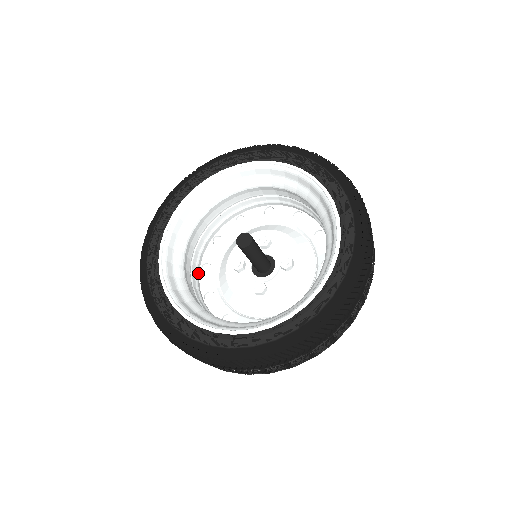
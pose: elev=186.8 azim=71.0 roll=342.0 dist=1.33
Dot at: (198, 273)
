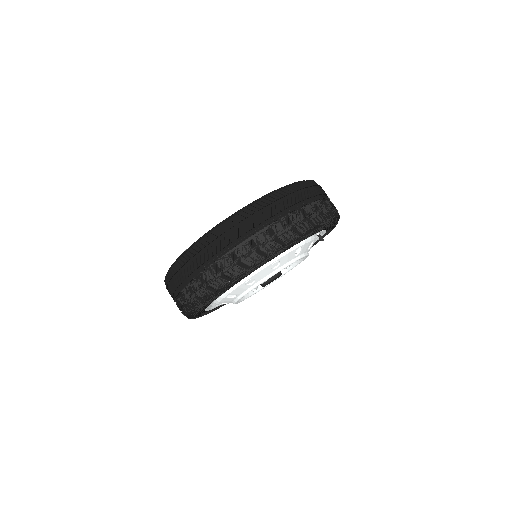
Dot at: occluded
